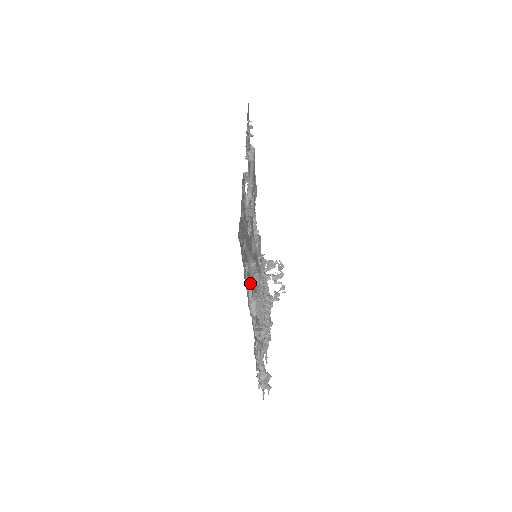
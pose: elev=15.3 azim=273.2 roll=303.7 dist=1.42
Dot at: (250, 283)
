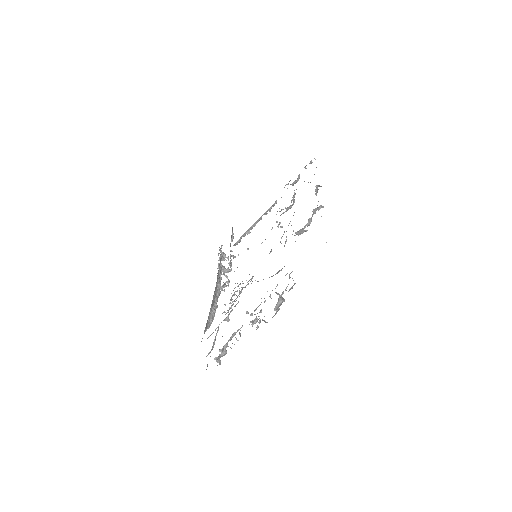
Dot at: occluded
